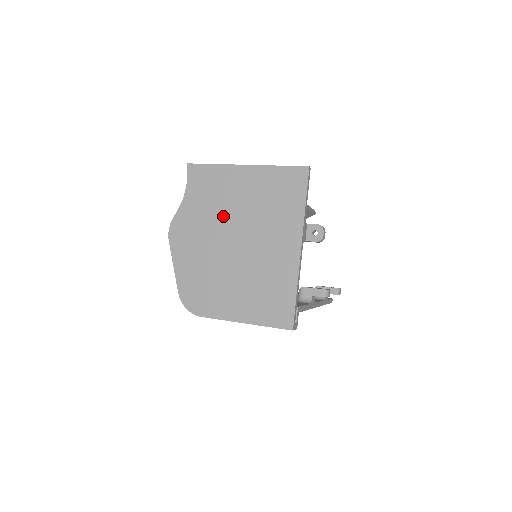
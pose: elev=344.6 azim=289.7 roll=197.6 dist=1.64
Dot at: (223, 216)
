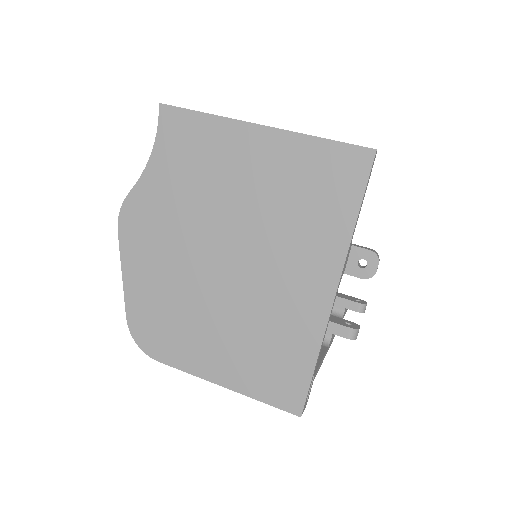
Dot at: (211, 208)
